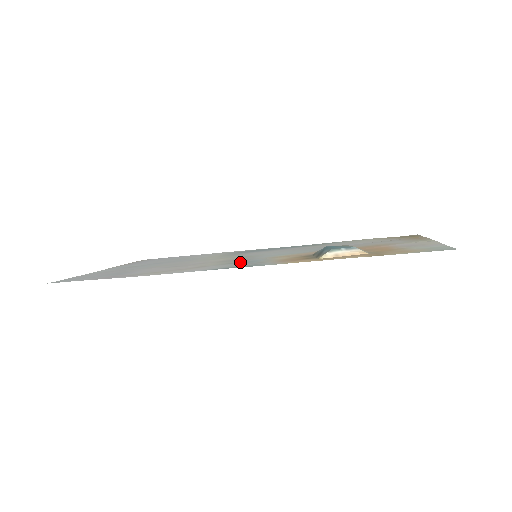
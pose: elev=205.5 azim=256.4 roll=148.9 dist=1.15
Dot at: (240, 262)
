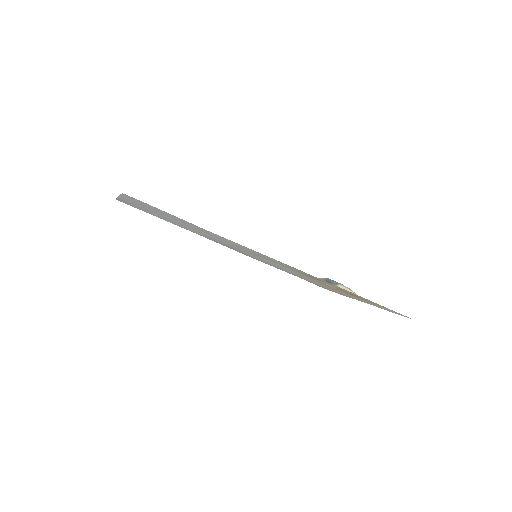
Dot at: (270, 259)
